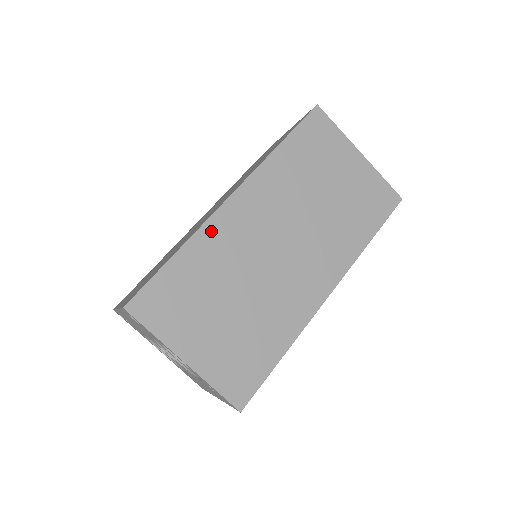
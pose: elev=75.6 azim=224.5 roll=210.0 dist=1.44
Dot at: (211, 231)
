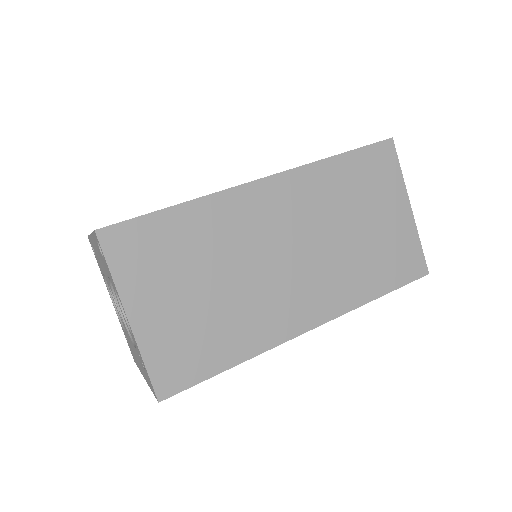
Dot at: (225, 202)
